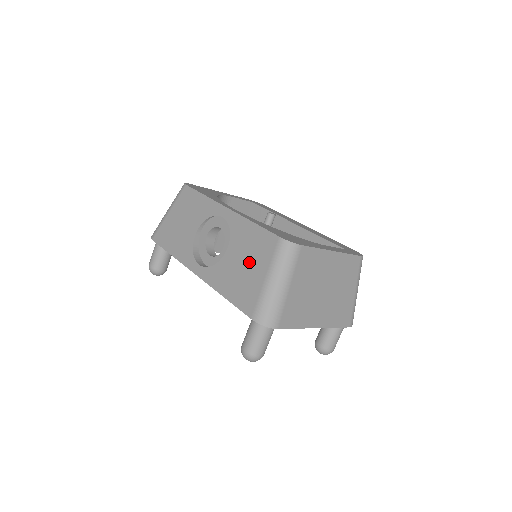
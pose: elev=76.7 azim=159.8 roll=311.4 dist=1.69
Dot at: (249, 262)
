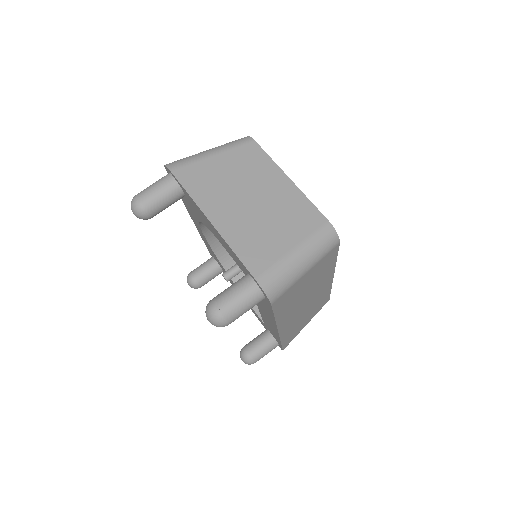
Dot at: occluded
